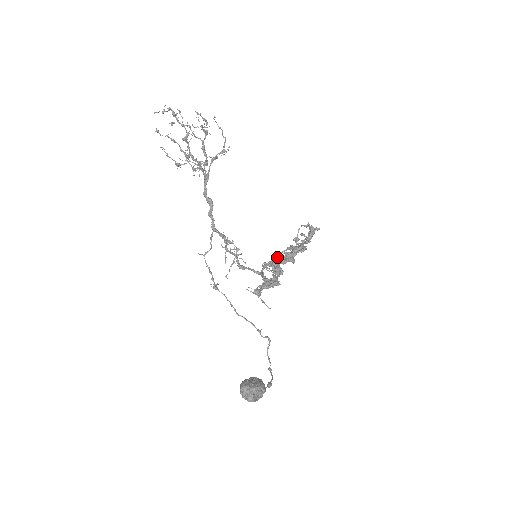
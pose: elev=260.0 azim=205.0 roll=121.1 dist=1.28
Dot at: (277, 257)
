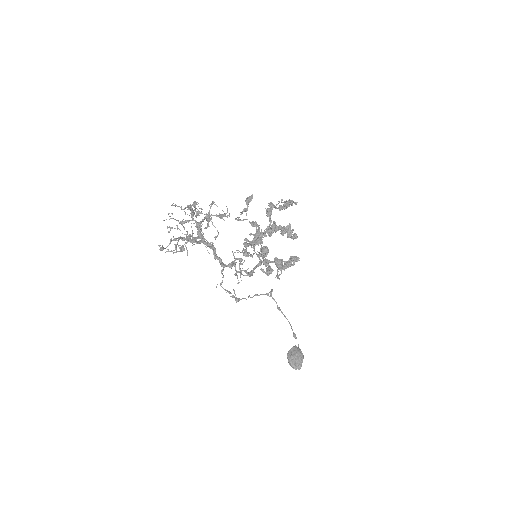
Dot at: (284, 266)
